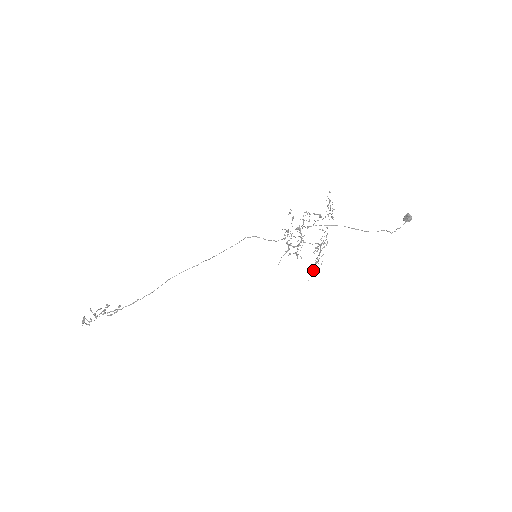
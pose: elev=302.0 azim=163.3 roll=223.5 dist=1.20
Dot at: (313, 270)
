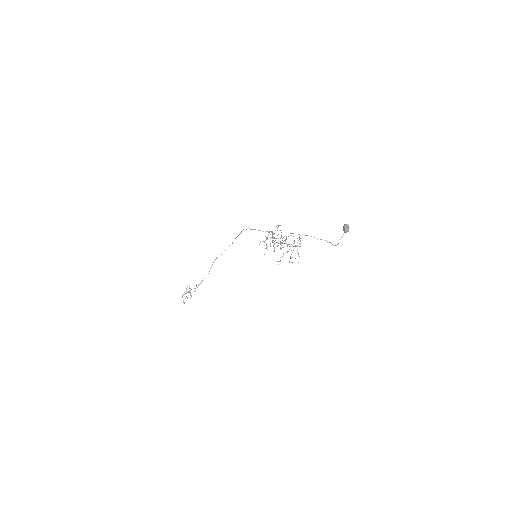
Dot at: (298, 254)
